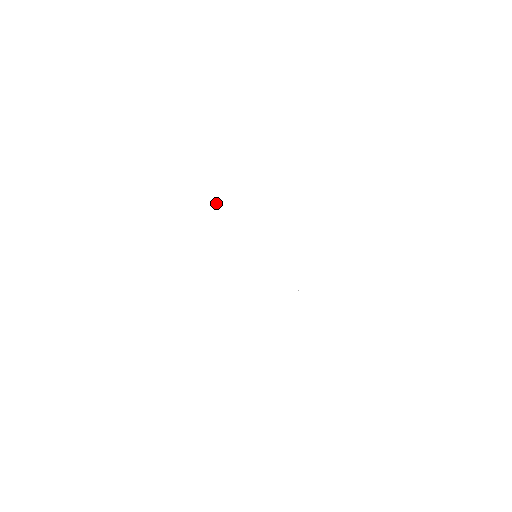
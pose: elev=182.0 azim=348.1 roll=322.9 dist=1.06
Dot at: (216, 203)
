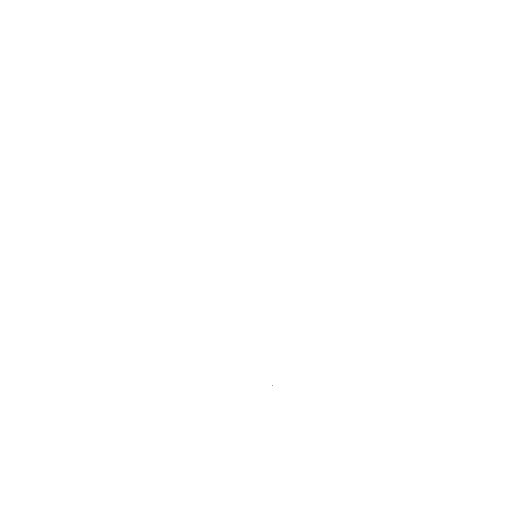
Dot at: (243, 219)
